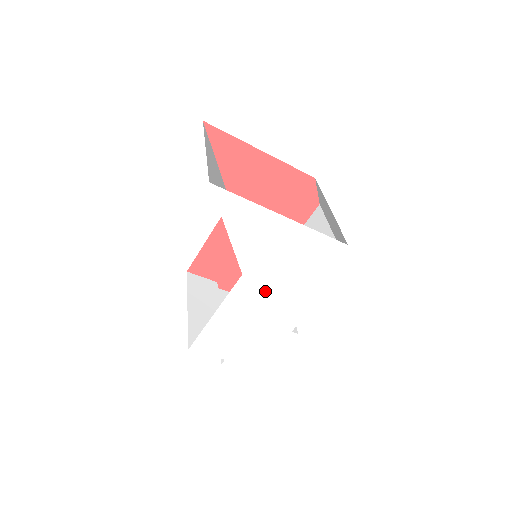
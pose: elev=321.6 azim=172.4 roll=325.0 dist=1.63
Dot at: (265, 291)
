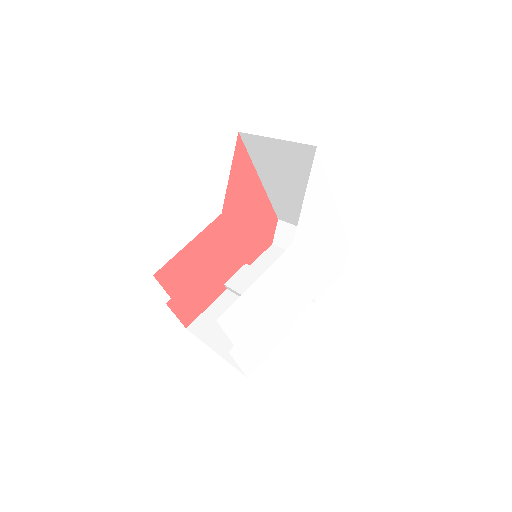
Dot at: (296, 268)
